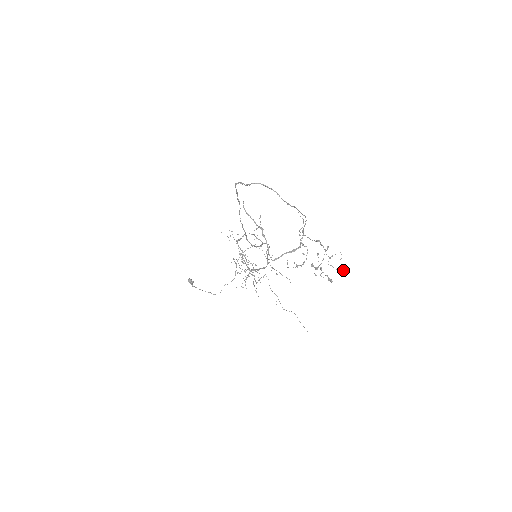
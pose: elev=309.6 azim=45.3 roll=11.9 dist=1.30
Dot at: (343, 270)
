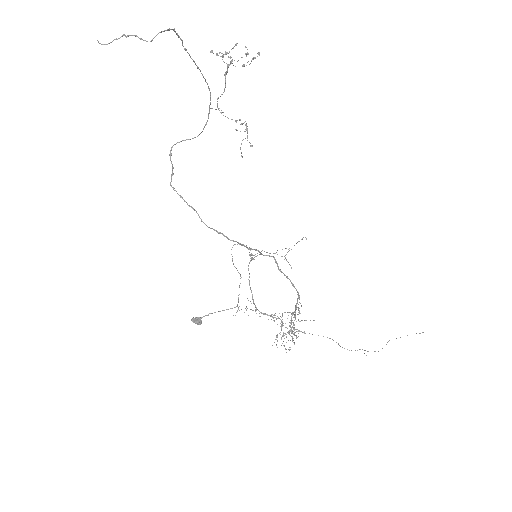
Dot at: (257, 53)
